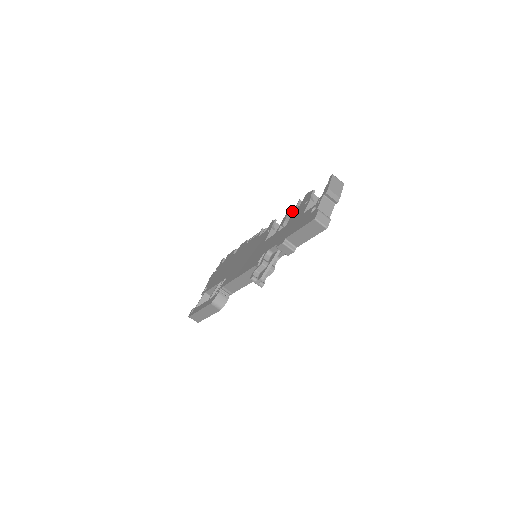
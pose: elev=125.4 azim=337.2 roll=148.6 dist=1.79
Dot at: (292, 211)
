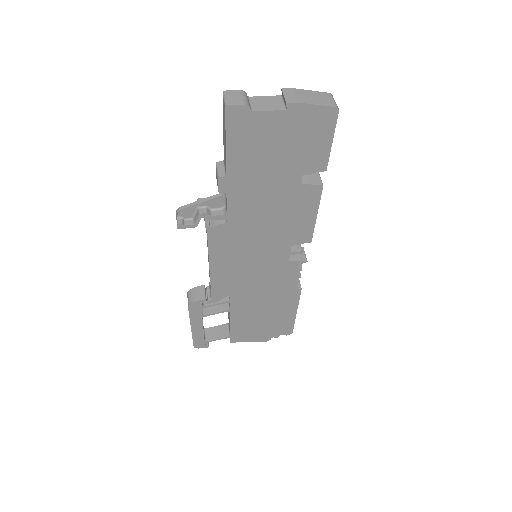
Dot at: occluded
